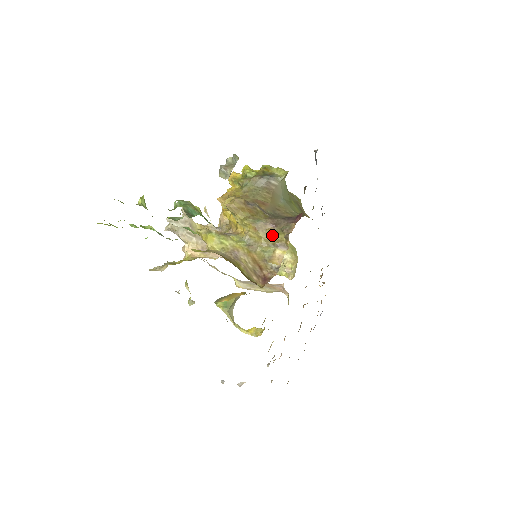
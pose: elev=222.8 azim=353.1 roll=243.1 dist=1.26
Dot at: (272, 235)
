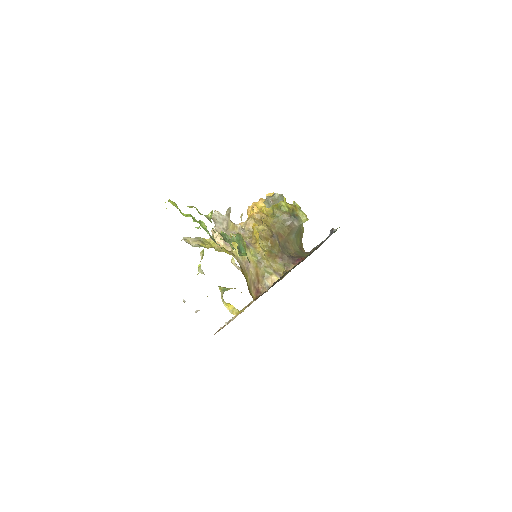
Dot at: (276, 264)
